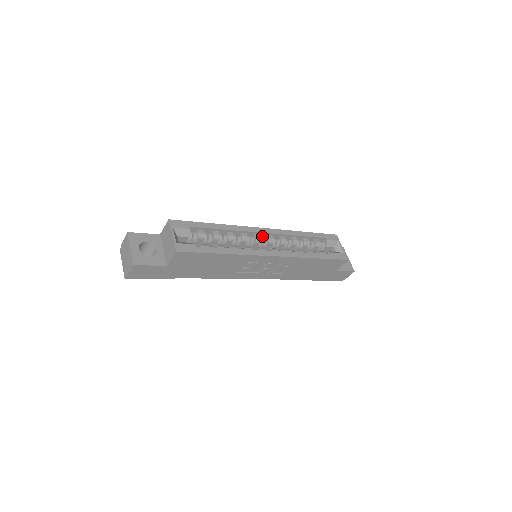
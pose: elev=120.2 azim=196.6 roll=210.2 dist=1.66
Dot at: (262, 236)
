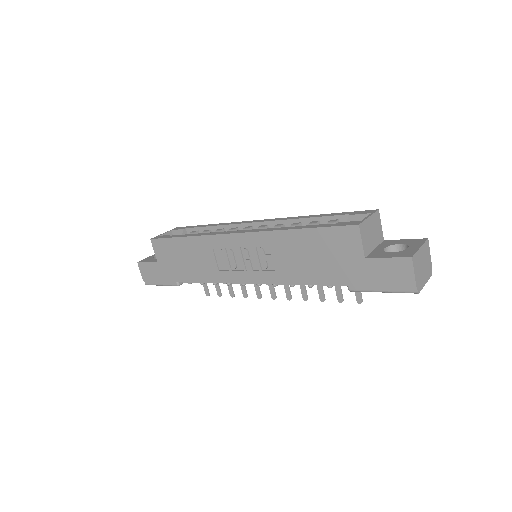
Dot at: occluded
